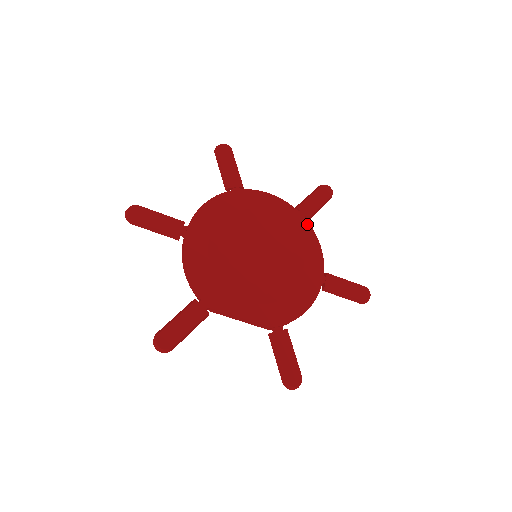
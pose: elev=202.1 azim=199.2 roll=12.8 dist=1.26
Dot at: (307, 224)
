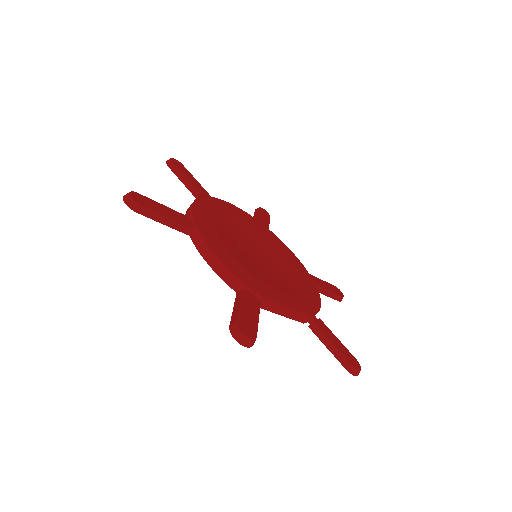
Dot at: (272, 233)
